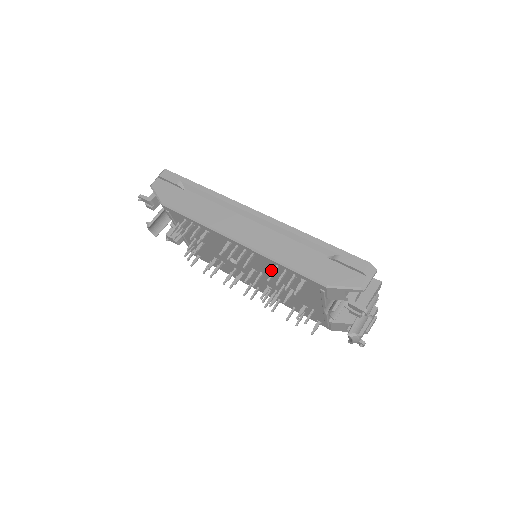
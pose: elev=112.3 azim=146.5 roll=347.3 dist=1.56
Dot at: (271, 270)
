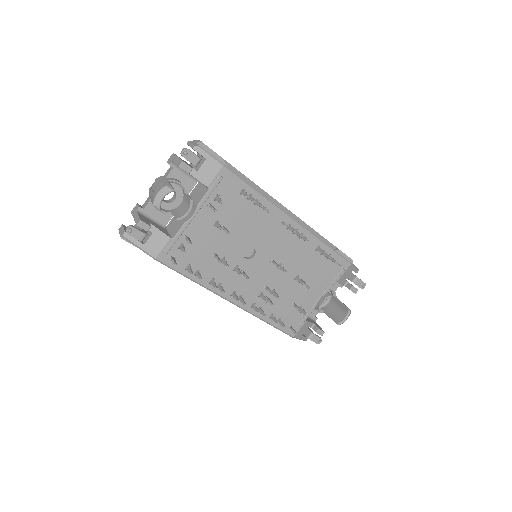
Dot at: (302, 256)
